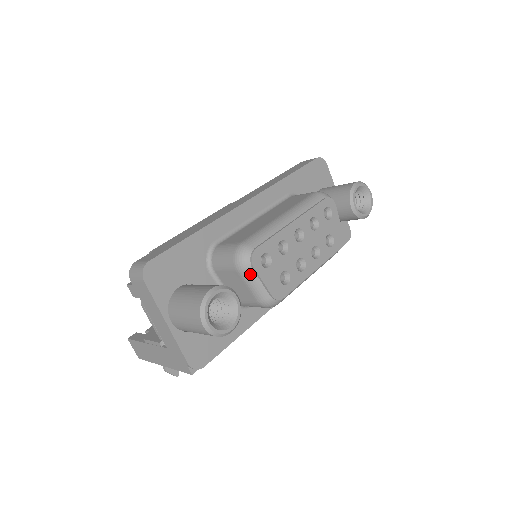
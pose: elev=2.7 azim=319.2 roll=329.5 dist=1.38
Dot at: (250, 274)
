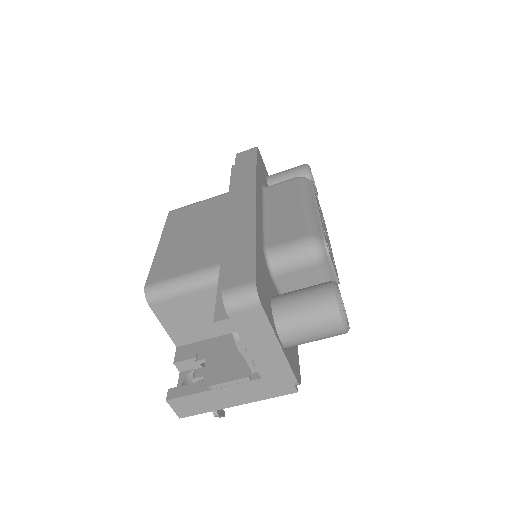
Dot at: (326, 265)
